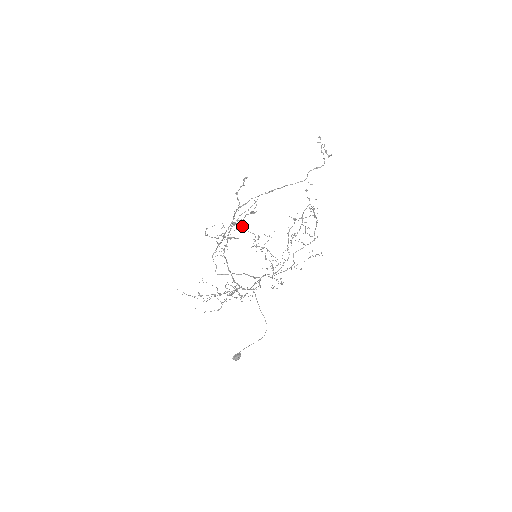
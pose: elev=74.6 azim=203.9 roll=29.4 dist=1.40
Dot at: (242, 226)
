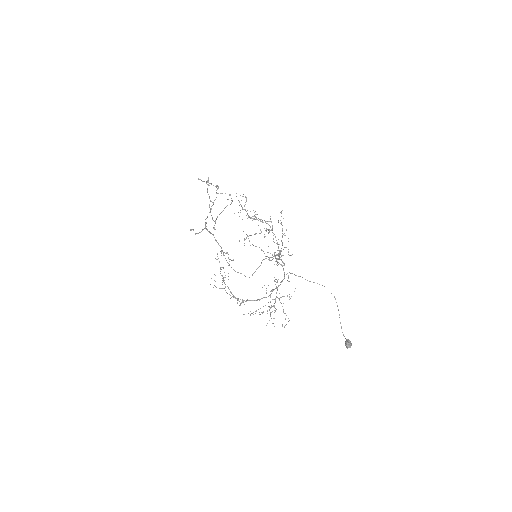
Dot at: (217, 216)
